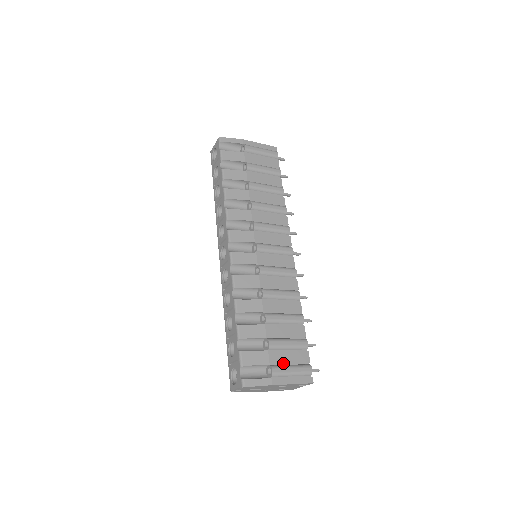
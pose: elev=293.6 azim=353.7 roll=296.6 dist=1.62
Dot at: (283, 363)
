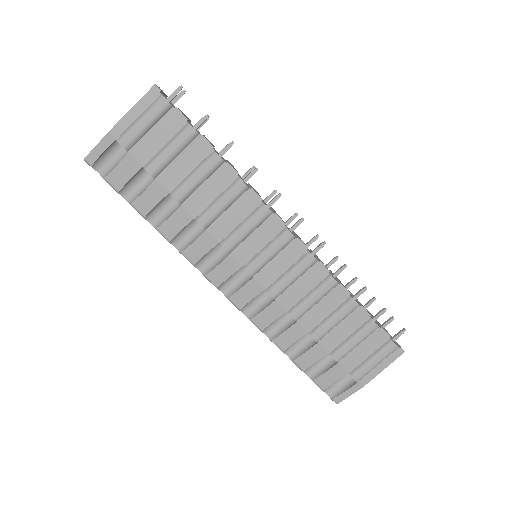
Dot at: (361, 361)
